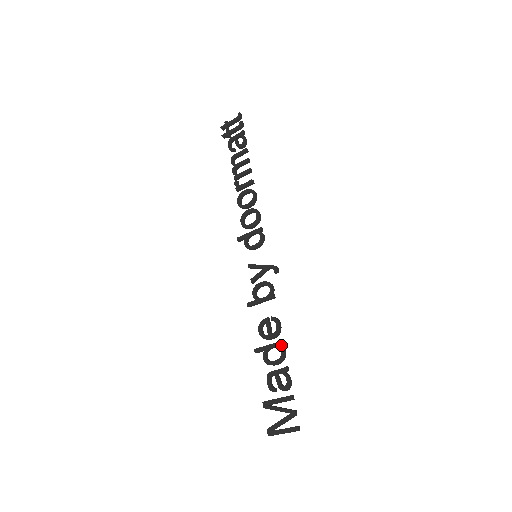
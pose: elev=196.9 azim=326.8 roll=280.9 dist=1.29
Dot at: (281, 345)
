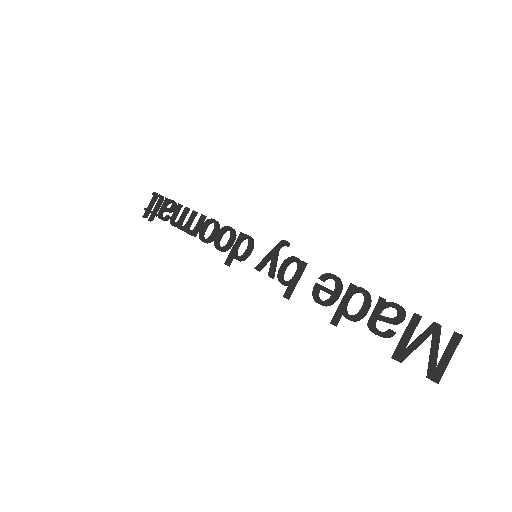
Dot at: (354, 289)
